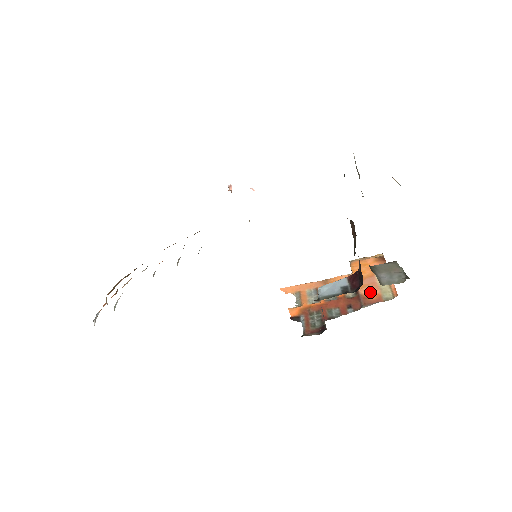
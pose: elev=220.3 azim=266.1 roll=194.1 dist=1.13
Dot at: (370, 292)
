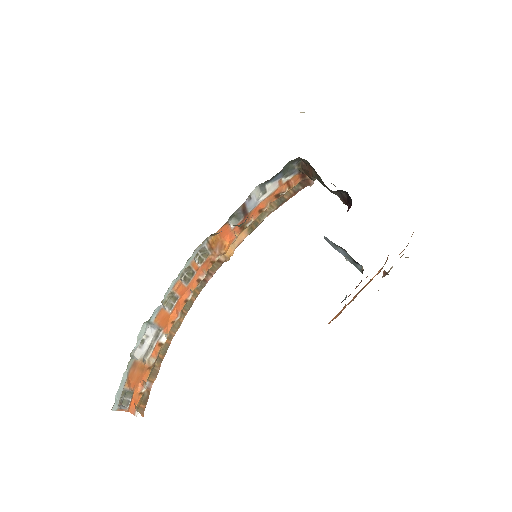
Dot at: occluded
